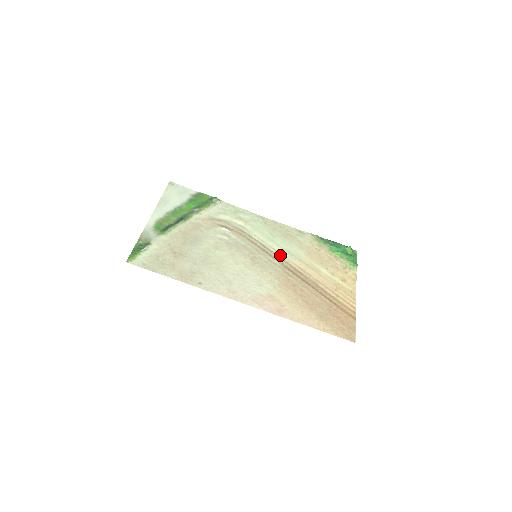
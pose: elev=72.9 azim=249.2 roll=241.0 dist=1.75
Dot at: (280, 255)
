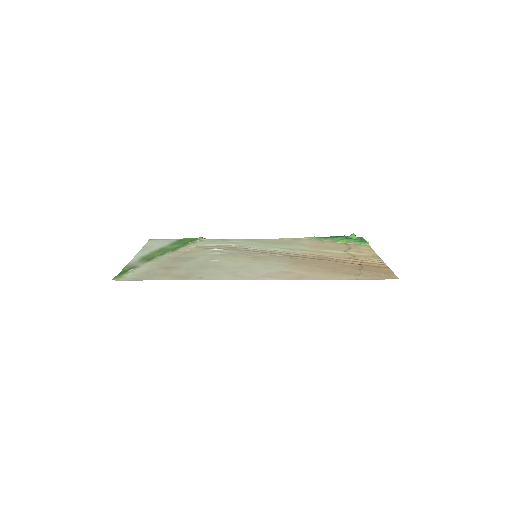
Dot at: (282, 251)
